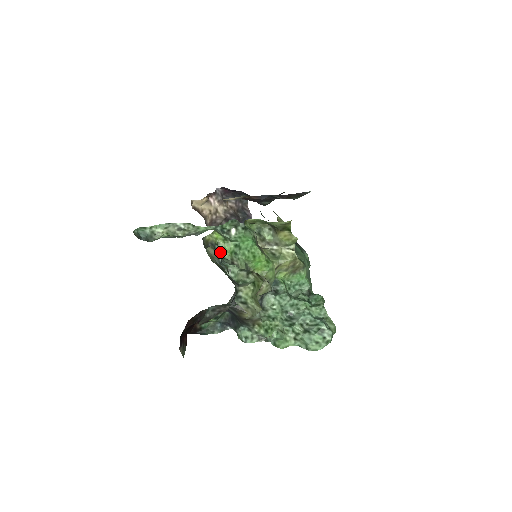
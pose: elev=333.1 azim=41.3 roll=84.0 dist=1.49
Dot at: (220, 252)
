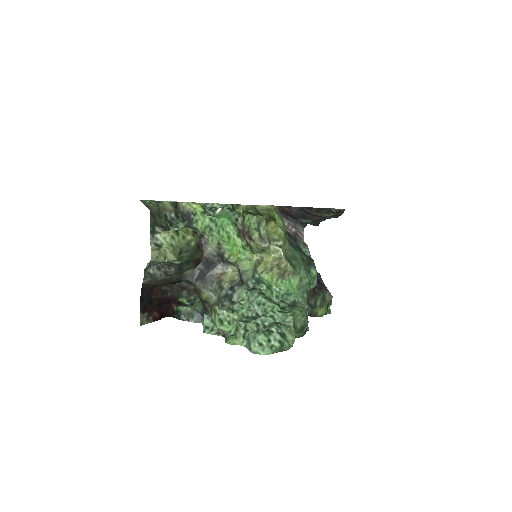
Dot at: (194, 222)
